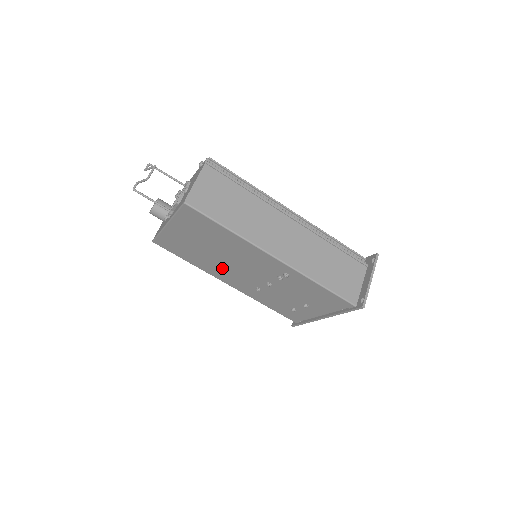
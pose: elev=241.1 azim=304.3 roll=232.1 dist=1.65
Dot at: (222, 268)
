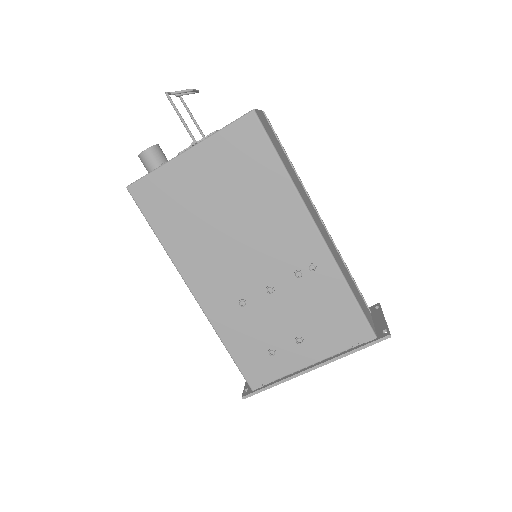
Dot at: (212, 253)
